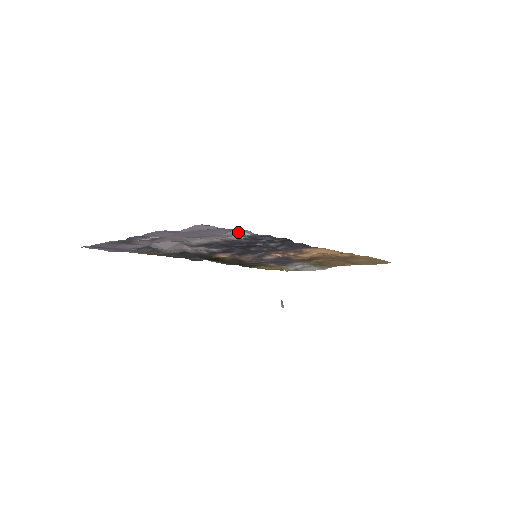
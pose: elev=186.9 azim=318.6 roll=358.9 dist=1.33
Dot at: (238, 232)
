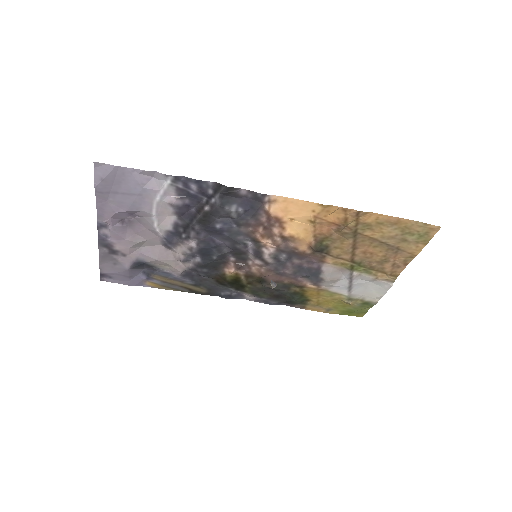
Dot at: (158, 184)
